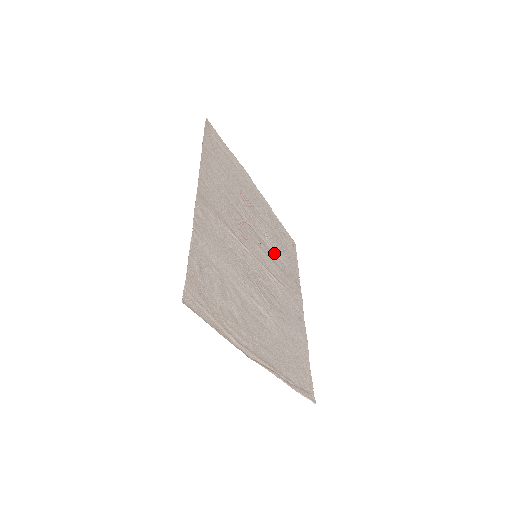
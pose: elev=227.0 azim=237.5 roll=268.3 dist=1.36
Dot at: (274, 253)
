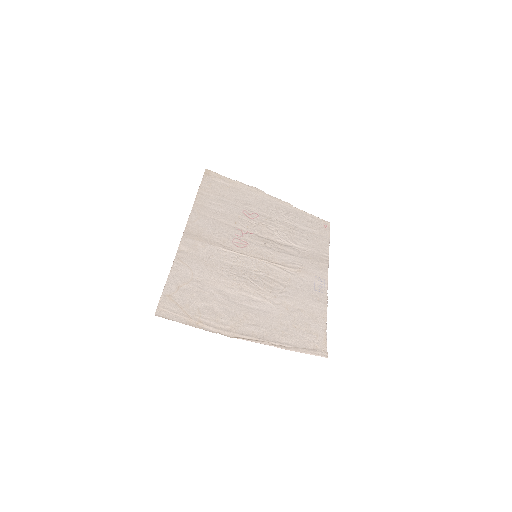
Dot at: (287, 244)
